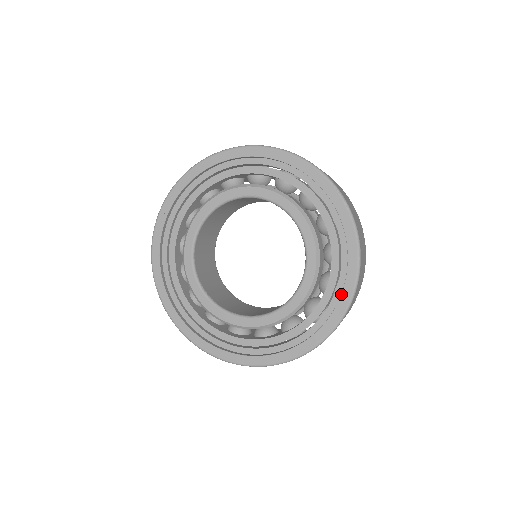
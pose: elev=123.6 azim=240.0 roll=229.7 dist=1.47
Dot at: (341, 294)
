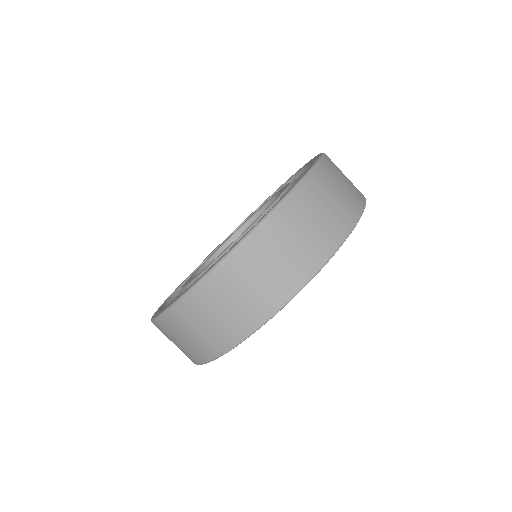
Dot at: occluded
